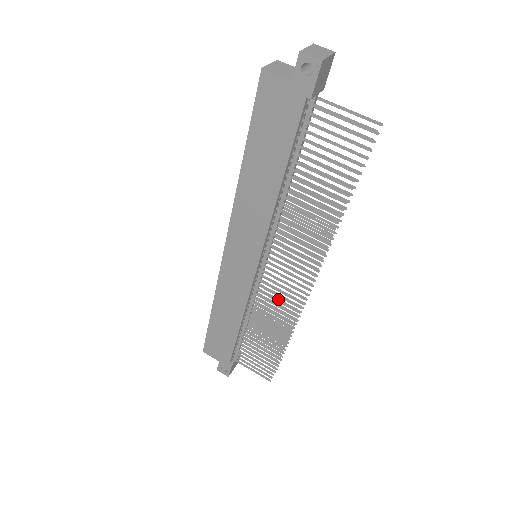
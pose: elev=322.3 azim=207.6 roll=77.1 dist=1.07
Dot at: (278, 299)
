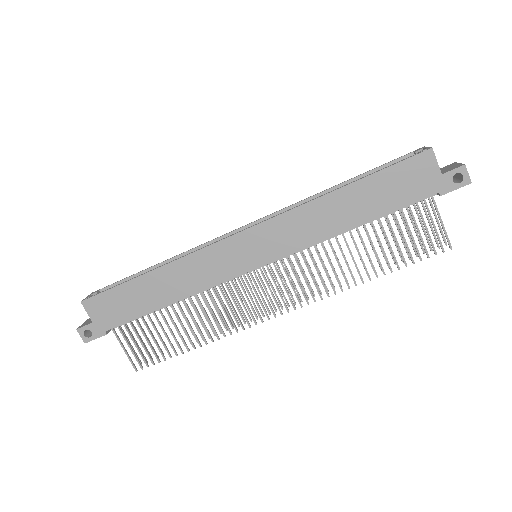
Dot at: (228, 302)
